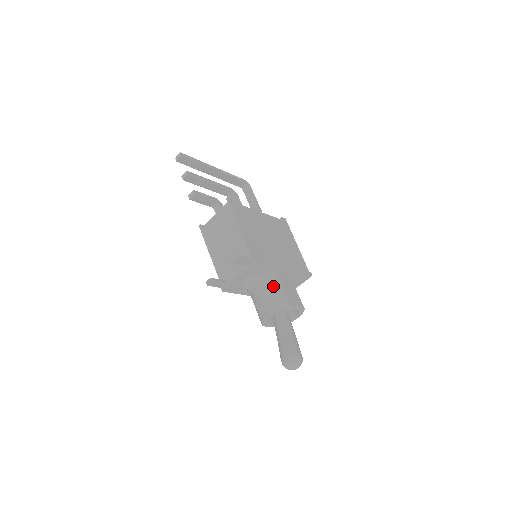
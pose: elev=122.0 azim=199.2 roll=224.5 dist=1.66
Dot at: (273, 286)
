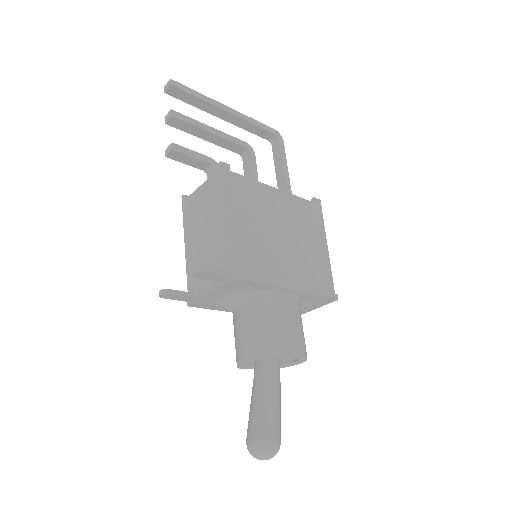
Dot at: (261, 316)
